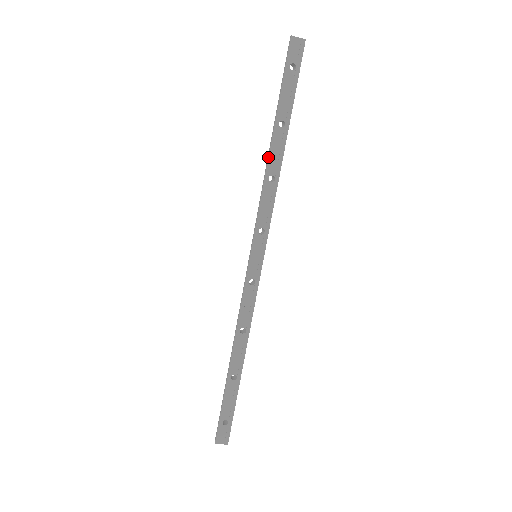
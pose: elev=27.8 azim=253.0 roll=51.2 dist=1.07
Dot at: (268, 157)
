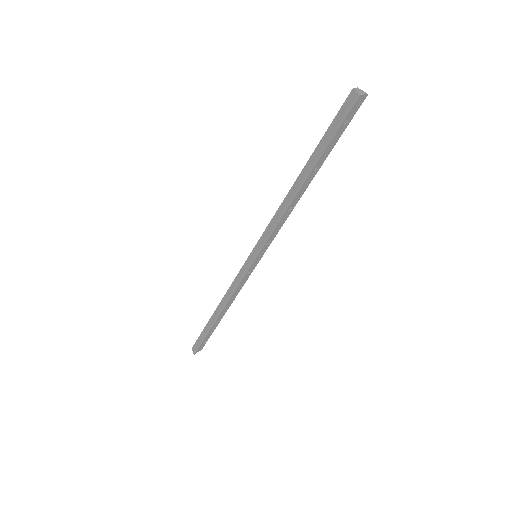
Dot at: (295, 196)
